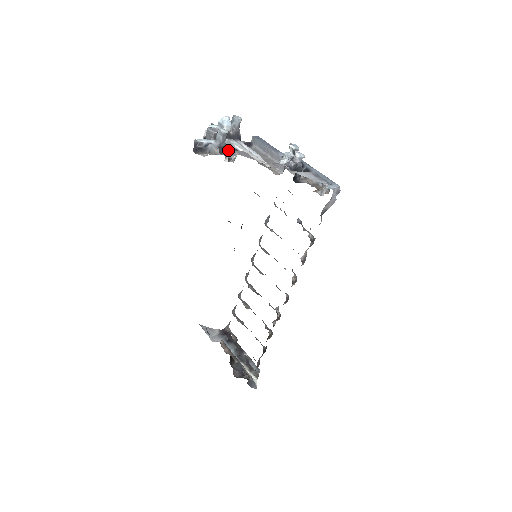
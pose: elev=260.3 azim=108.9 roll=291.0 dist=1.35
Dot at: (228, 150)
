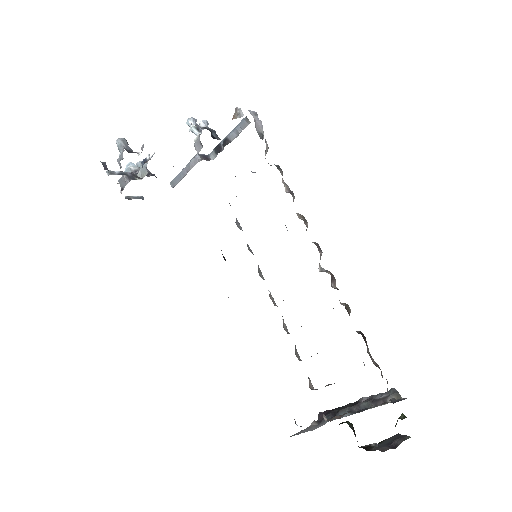
Dot at: (141, 164)
